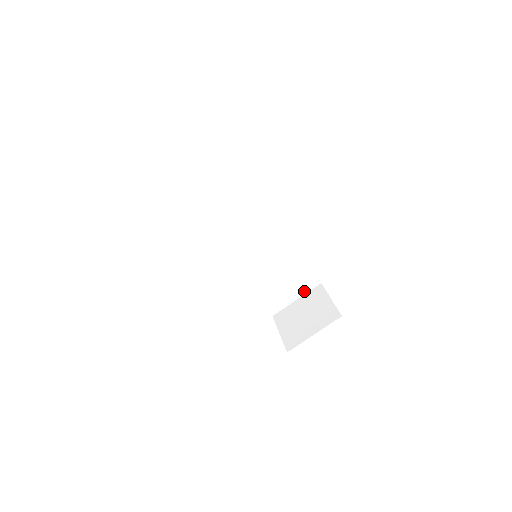
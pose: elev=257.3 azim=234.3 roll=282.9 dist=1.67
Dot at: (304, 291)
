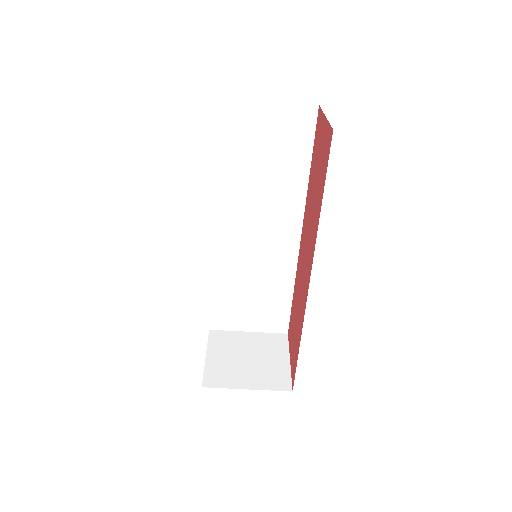
Dot at: (264, 329)
